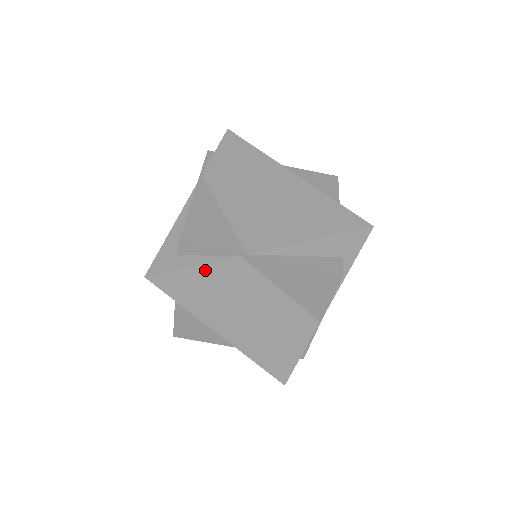
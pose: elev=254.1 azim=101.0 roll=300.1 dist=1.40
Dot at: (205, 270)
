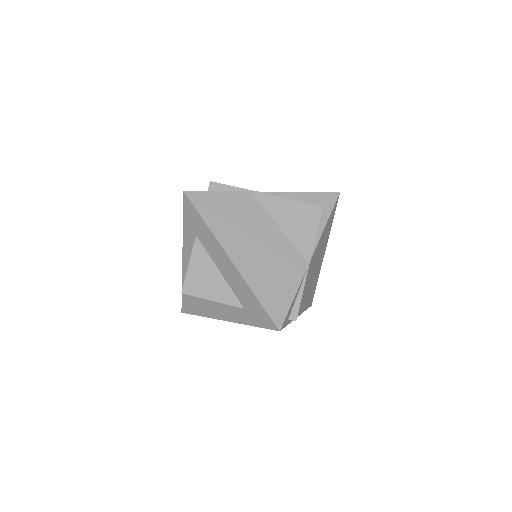
Dot at: (226, 196)
